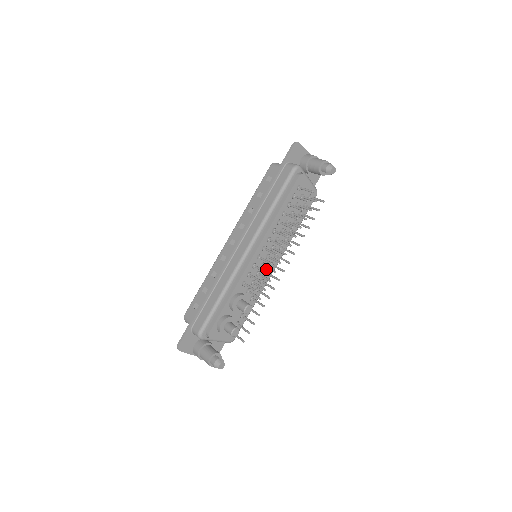
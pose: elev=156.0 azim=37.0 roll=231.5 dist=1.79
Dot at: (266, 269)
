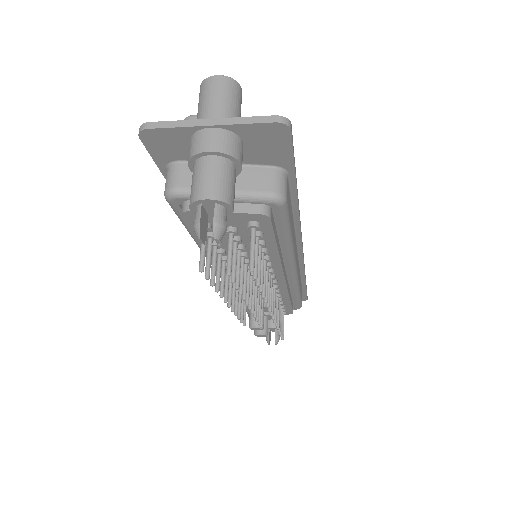
Dot at: occluded
